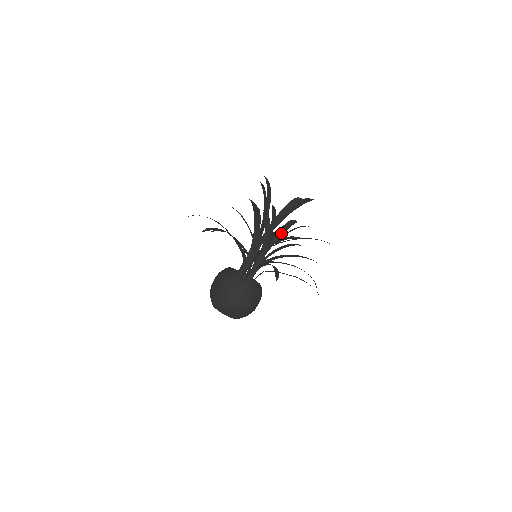
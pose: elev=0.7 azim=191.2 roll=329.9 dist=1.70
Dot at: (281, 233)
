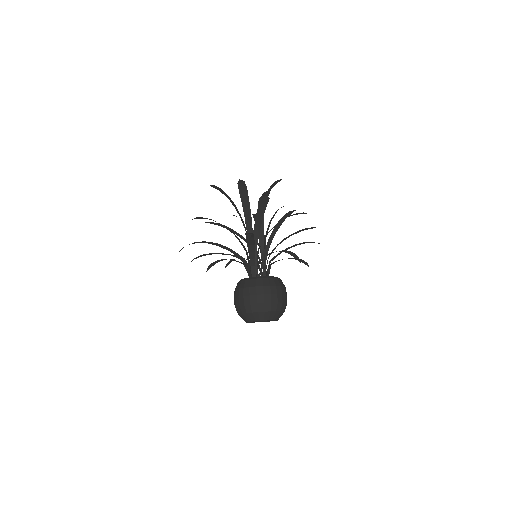
Dot at: occluded
